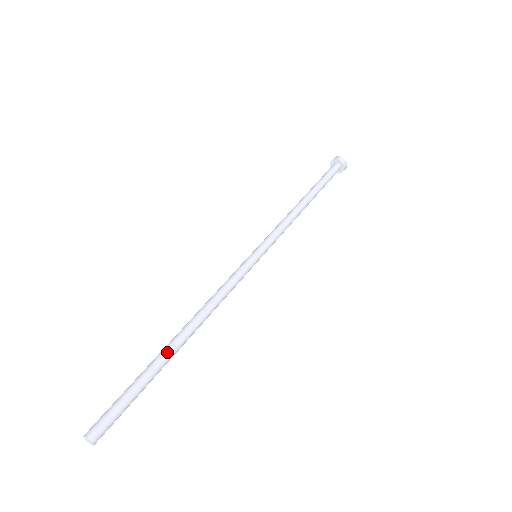
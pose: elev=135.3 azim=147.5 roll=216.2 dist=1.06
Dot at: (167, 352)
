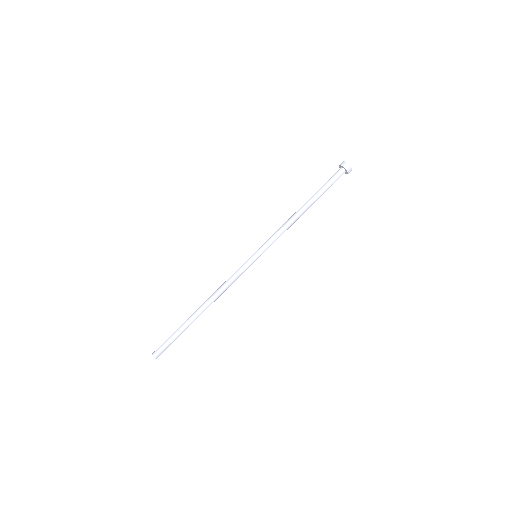
Dot at: (194, 320)
